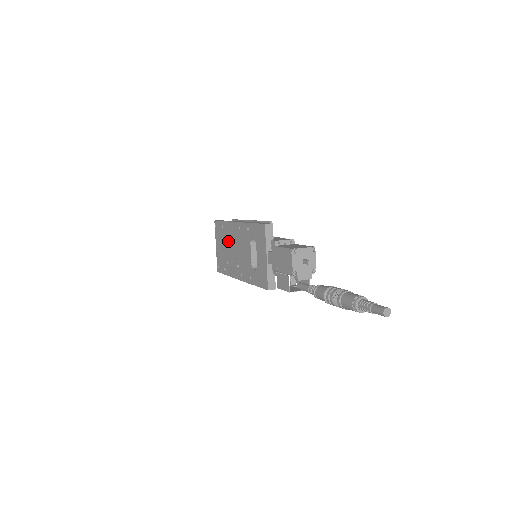
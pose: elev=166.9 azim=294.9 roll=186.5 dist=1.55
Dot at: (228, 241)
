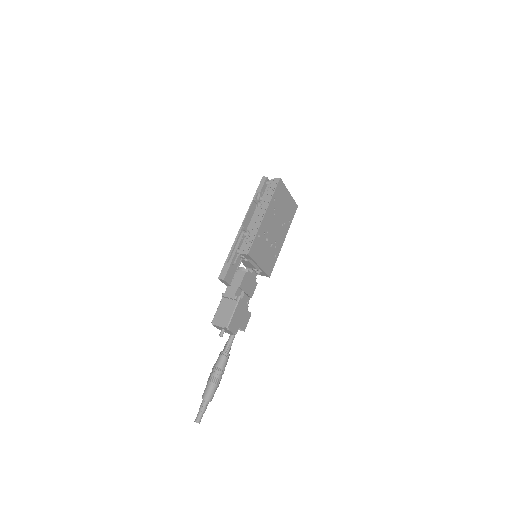
Dot at: occluded
